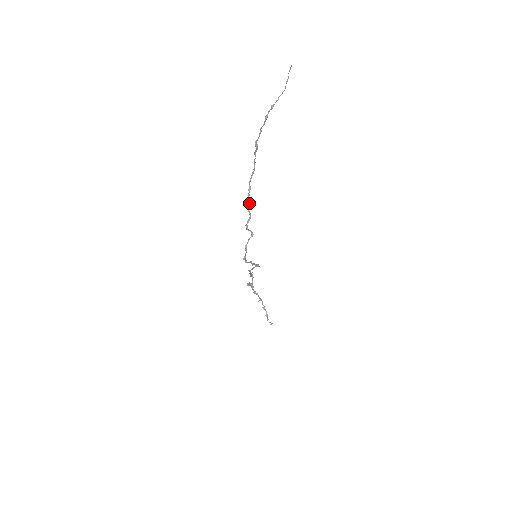
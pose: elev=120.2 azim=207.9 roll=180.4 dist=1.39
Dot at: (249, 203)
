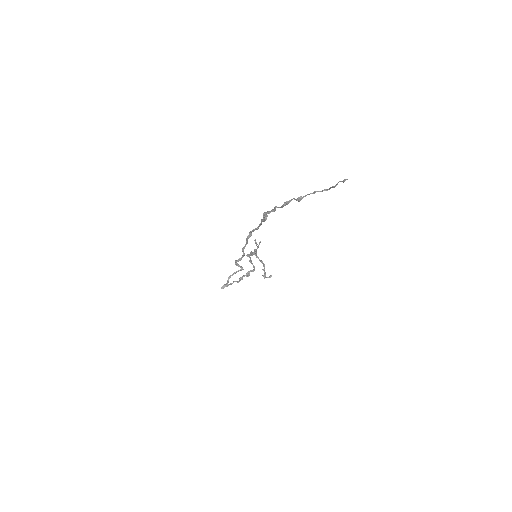
Dot at: (246, 244)
